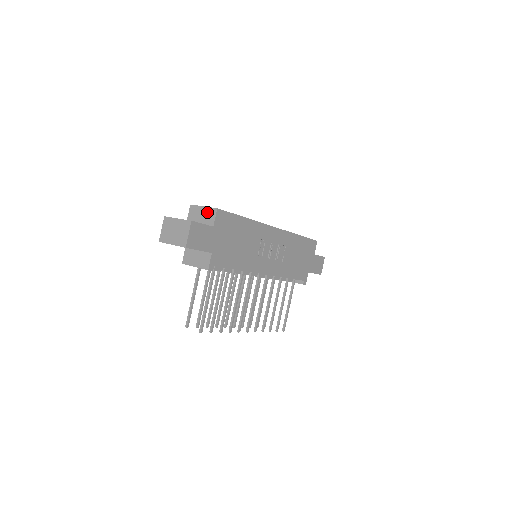
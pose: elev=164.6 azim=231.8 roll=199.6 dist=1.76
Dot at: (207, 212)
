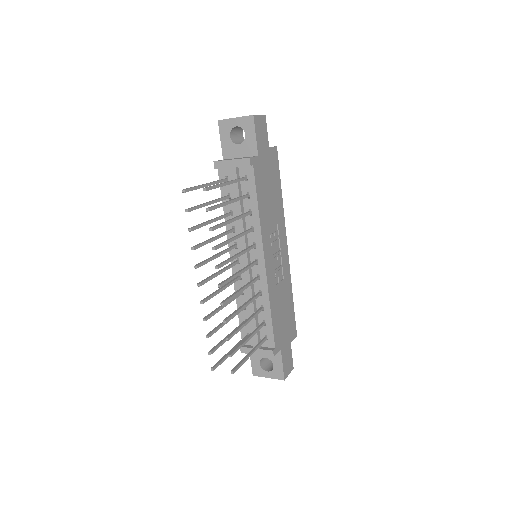
Dot at: occluded
